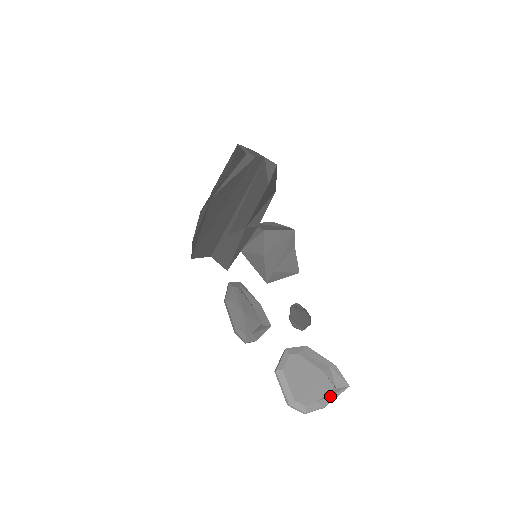
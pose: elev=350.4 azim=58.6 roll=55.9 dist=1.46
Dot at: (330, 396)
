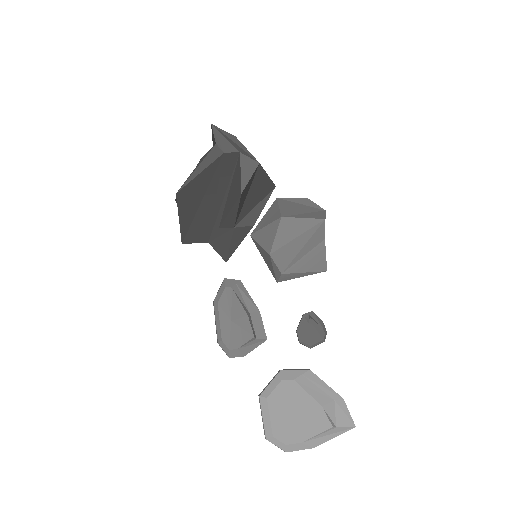
Dot at: (324, 436)
